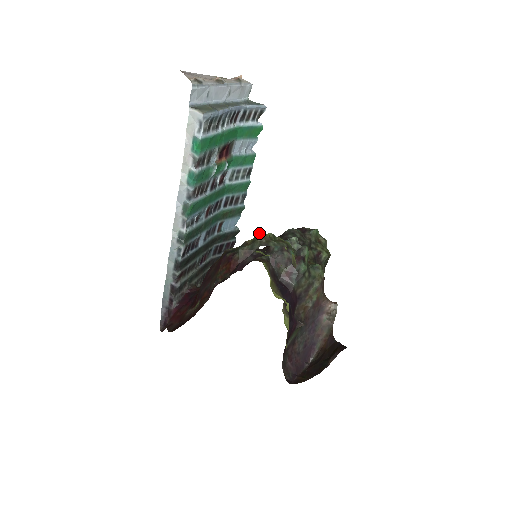
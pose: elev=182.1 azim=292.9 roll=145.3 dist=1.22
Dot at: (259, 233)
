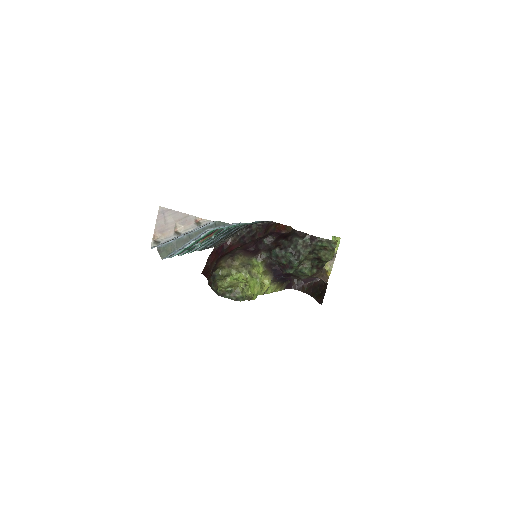
Dot at: (217, 290)
